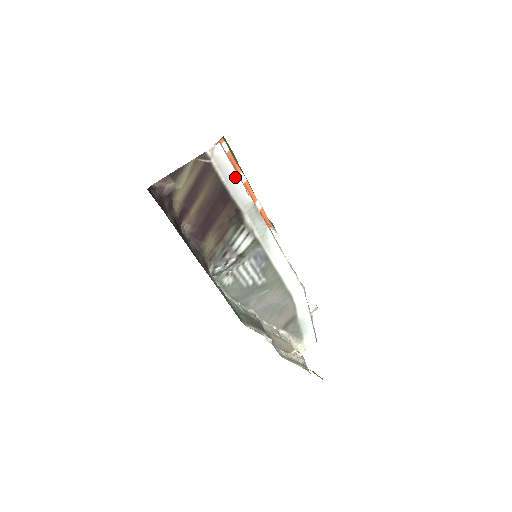
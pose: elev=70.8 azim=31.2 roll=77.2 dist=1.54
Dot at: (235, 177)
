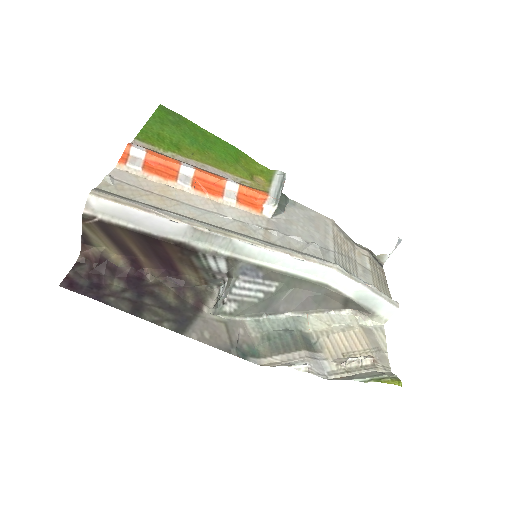
Dot at: (143, 215)
